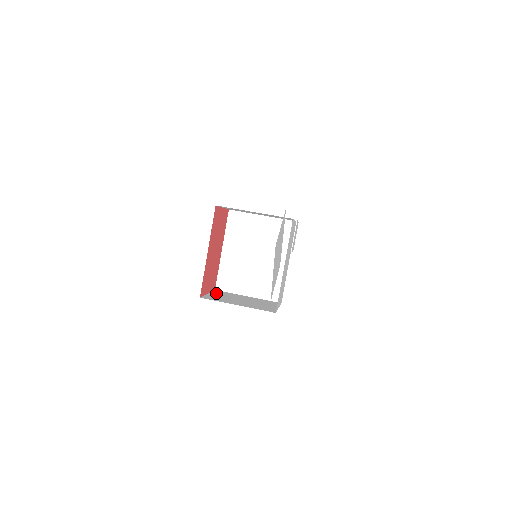
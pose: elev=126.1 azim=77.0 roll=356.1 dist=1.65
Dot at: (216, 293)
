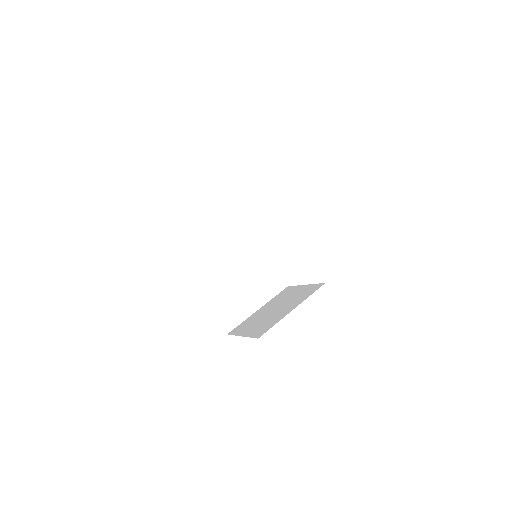
Dot at: (242, 331)
